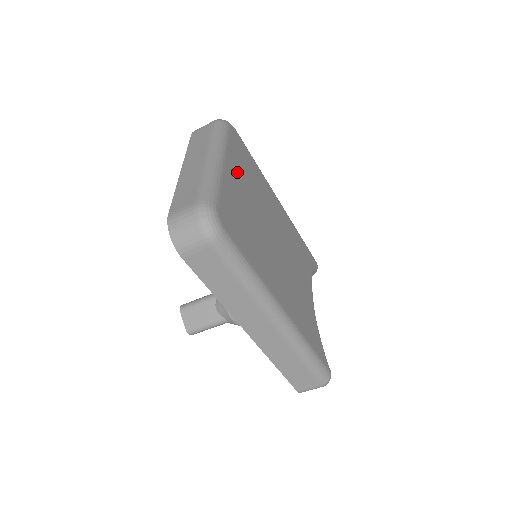
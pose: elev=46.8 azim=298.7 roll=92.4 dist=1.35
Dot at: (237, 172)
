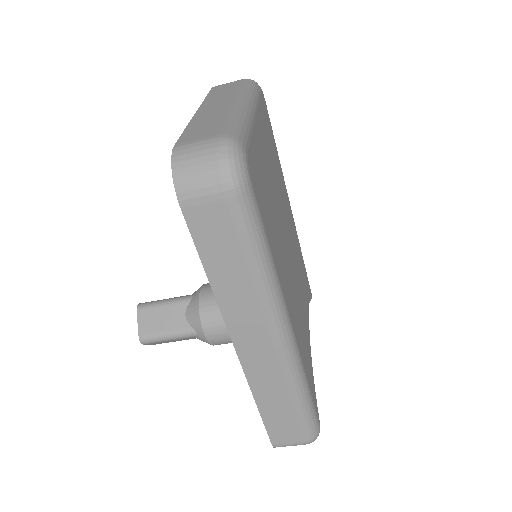
Dot at: (264, 138)
